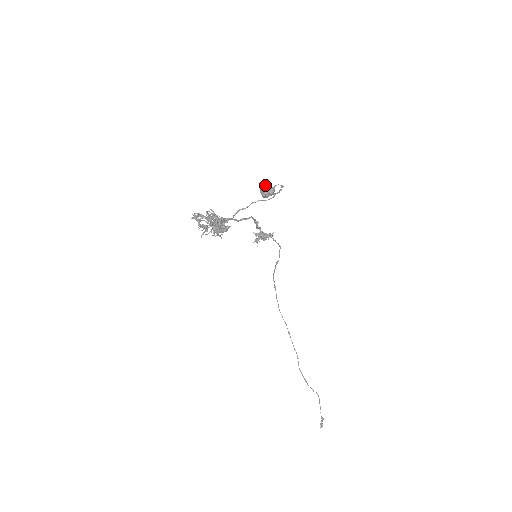
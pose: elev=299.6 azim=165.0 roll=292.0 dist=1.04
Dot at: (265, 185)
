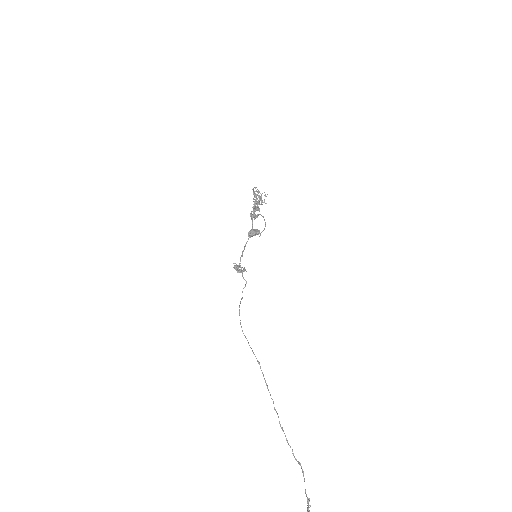
Dot at: (253, 230)
